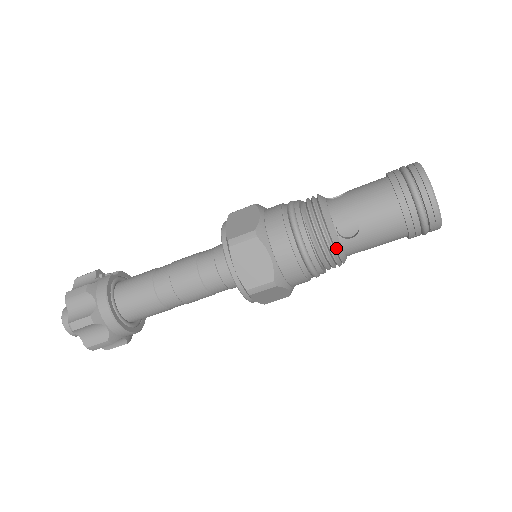
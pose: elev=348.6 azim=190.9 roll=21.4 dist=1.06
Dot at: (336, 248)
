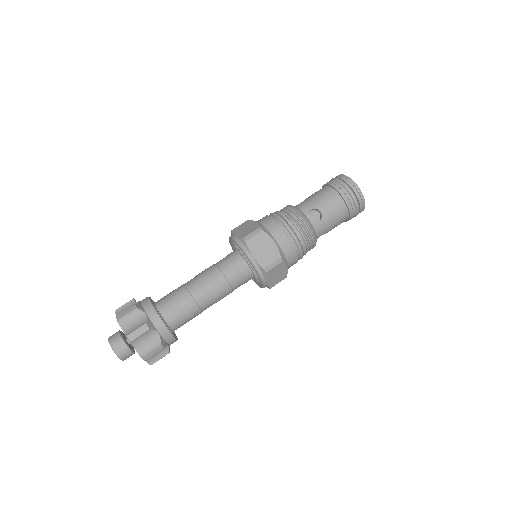
Dot at: (312, 229)
